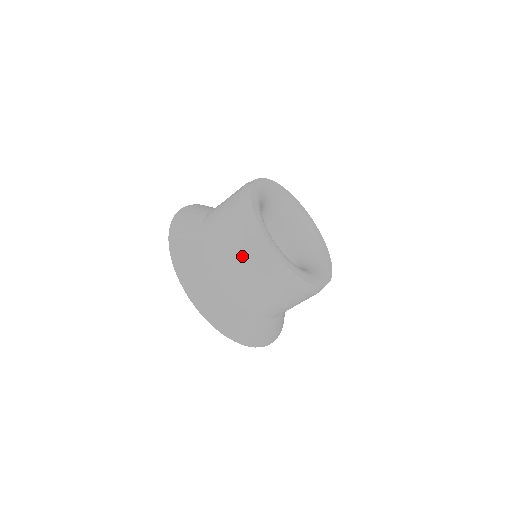
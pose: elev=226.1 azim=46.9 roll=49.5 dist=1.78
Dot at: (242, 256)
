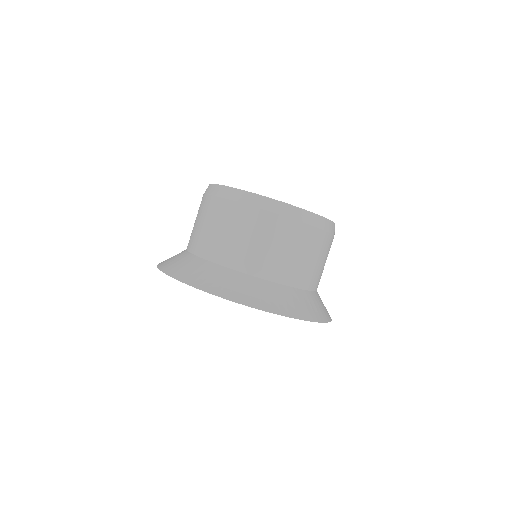
Dot at: (270, 234)
